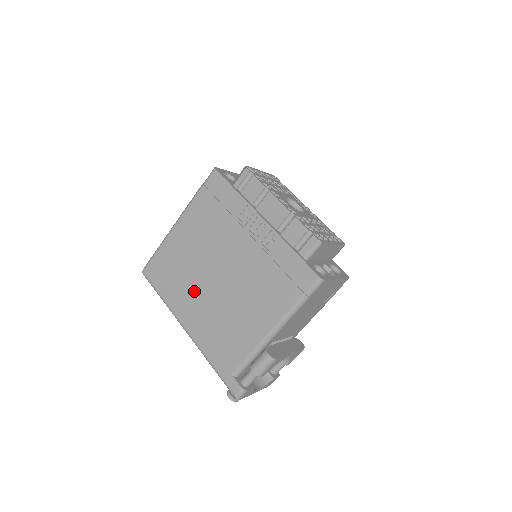
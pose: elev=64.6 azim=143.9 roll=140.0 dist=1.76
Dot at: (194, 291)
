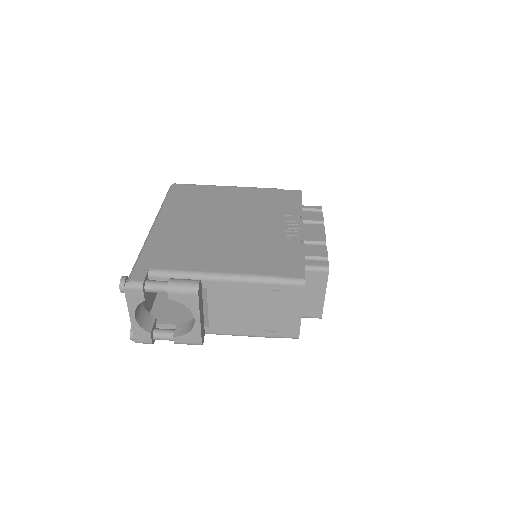
Dot at: (196, 216)
